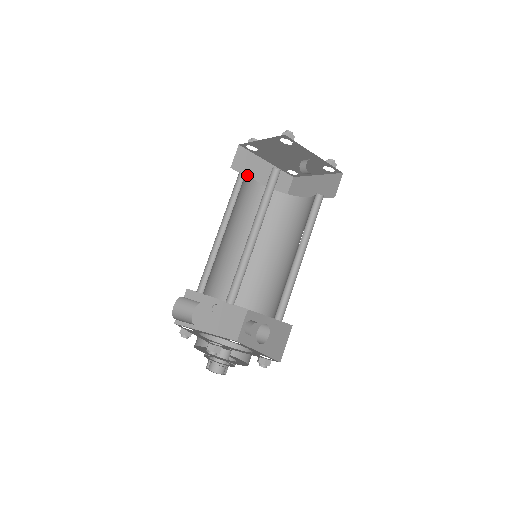
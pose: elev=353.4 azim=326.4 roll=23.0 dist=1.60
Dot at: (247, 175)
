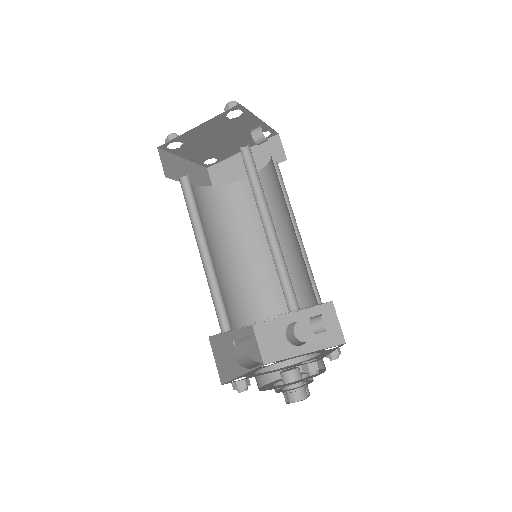
Dot at: (187, 177)
